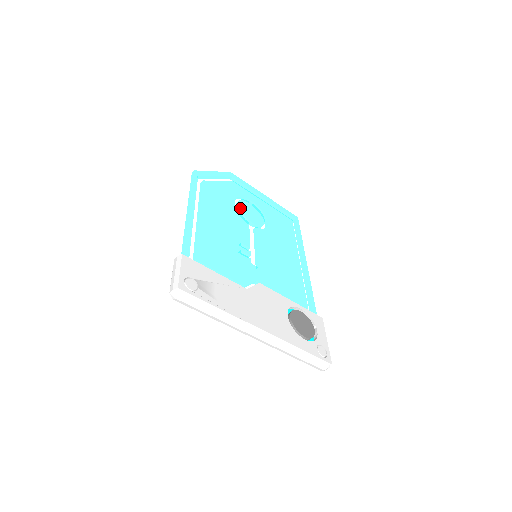
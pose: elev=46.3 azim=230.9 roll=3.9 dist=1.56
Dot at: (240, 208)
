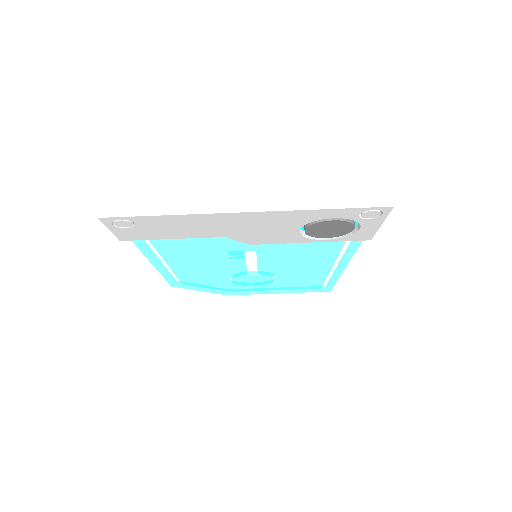
Dot at: occluded
